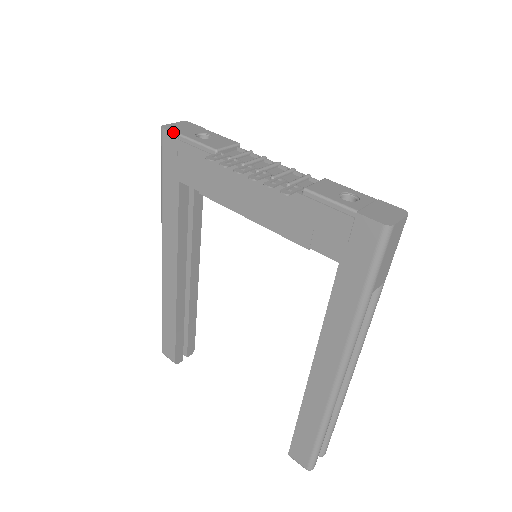
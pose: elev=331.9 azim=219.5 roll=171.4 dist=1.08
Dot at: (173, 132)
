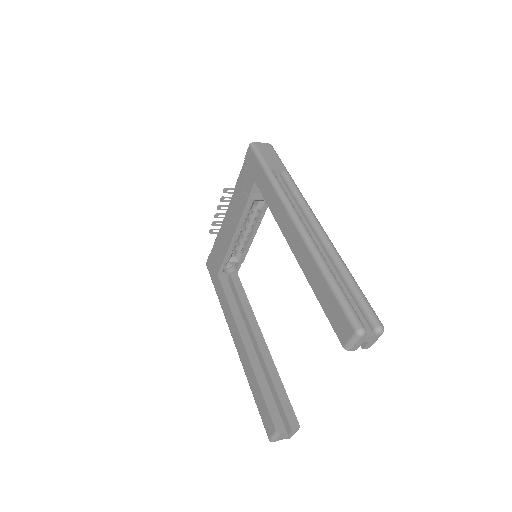
Dot at: (208, 257)
